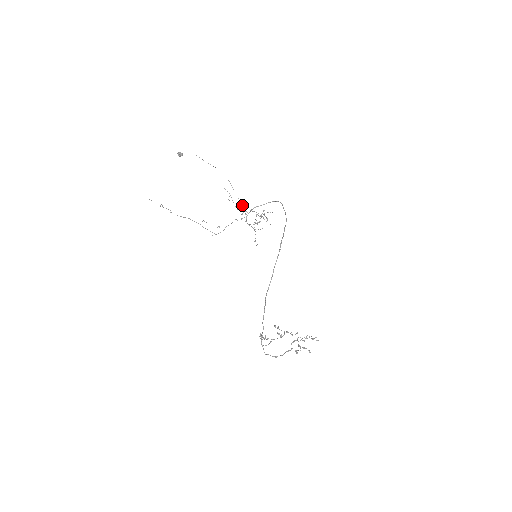
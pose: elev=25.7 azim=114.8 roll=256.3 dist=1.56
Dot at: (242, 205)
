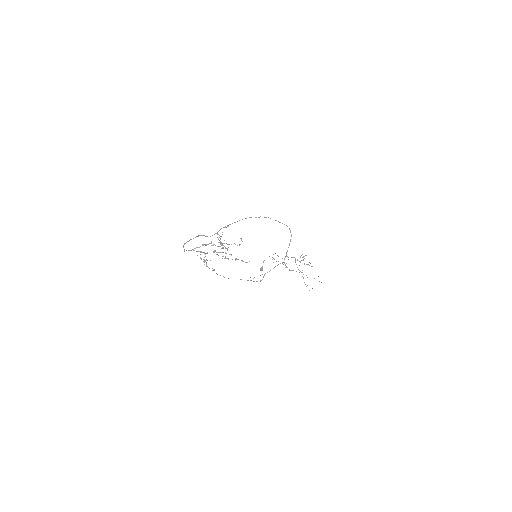
Dot at: occluded
